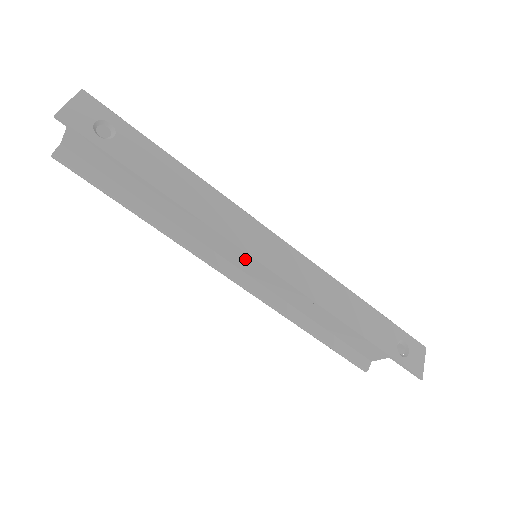
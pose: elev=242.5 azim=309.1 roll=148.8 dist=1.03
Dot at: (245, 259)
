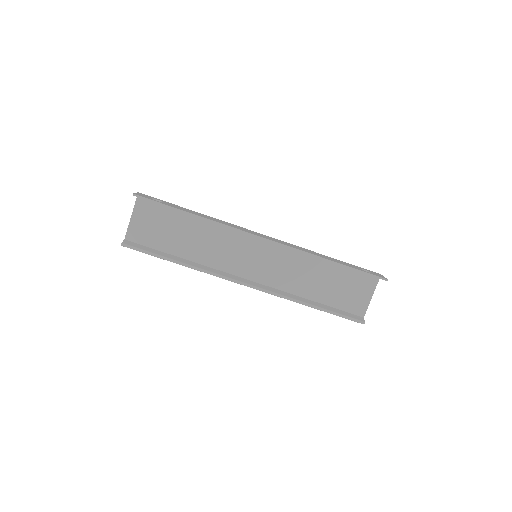
Dot at: (251, 268)
